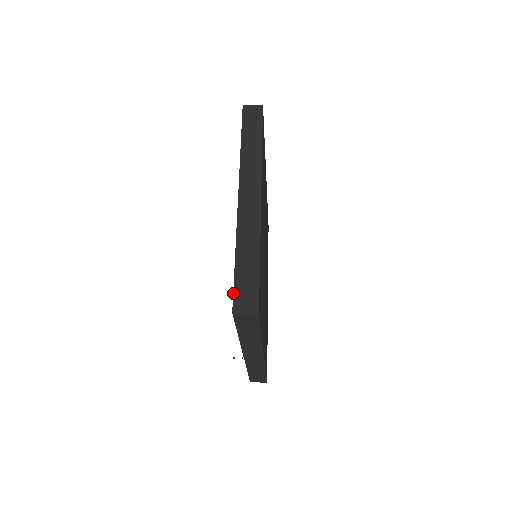
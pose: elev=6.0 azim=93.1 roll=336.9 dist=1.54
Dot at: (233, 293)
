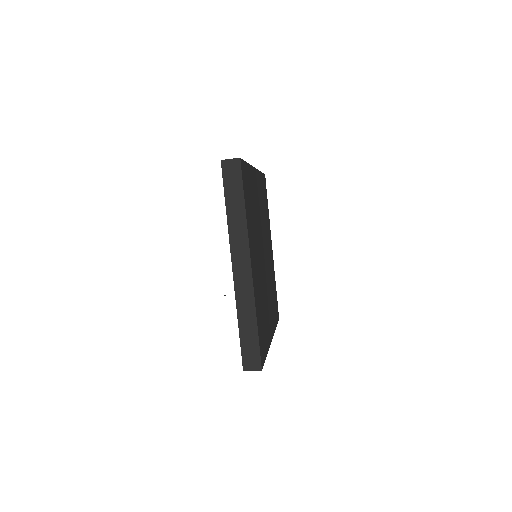
Dot at: occluded
